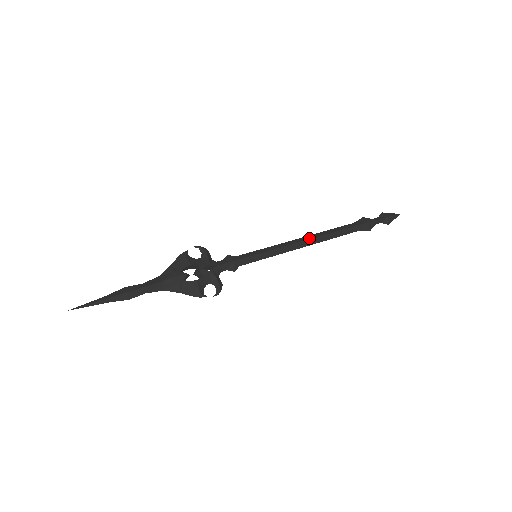
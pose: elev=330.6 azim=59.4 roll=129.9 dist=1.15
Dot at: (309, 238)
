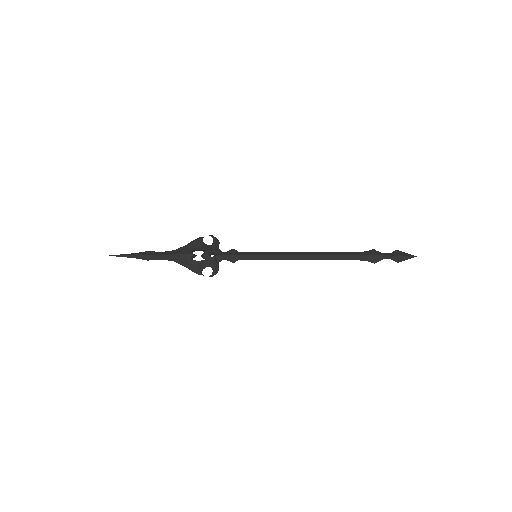
Dot at: (309, 254)
